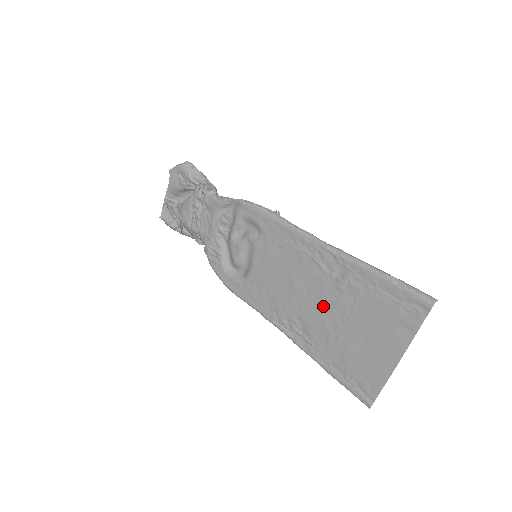
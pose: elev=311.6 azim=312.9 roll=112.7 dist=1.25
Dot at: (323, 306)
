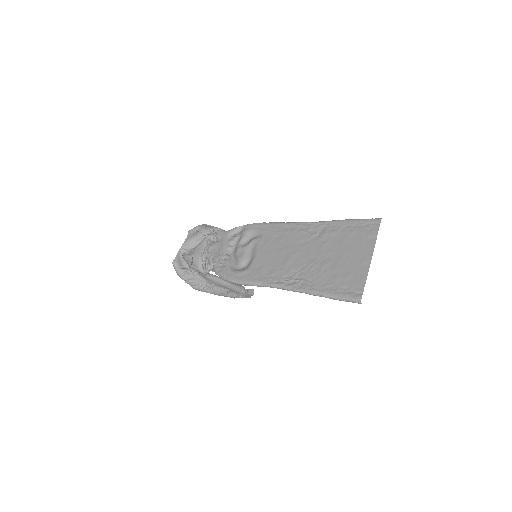
Dot at: (313, 253)
